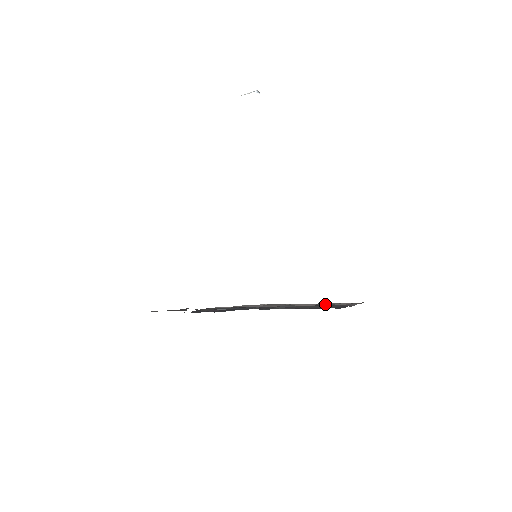
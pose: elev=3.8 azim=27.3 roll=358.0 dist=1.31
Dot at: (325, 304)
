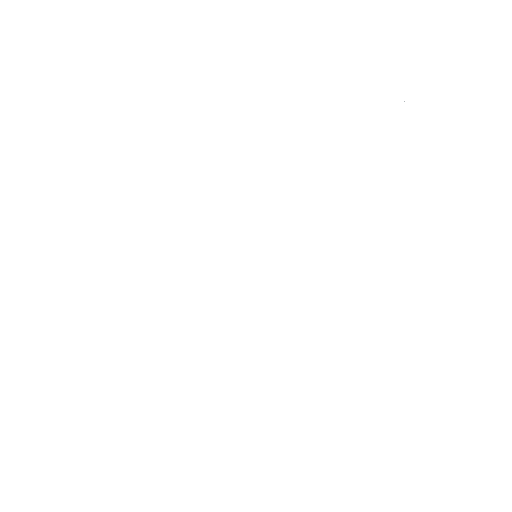
Dot at: occluded
